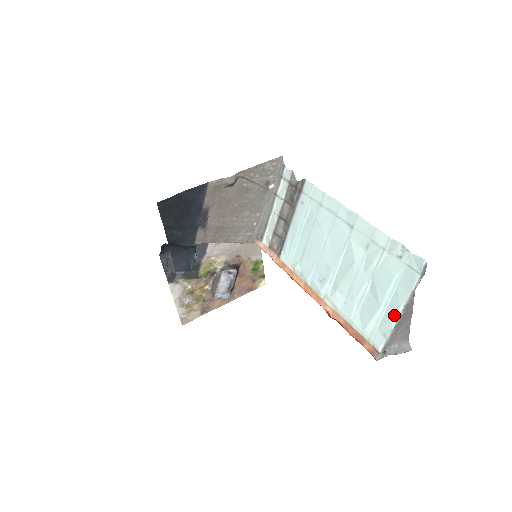
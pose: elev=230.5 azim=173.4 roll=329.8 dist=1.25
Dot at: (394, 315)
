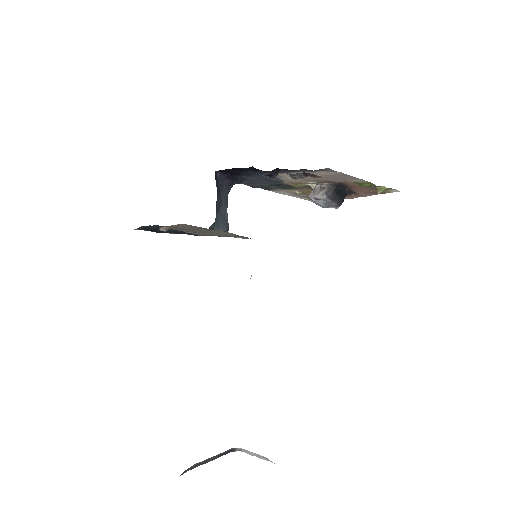
Dot at: occluded
